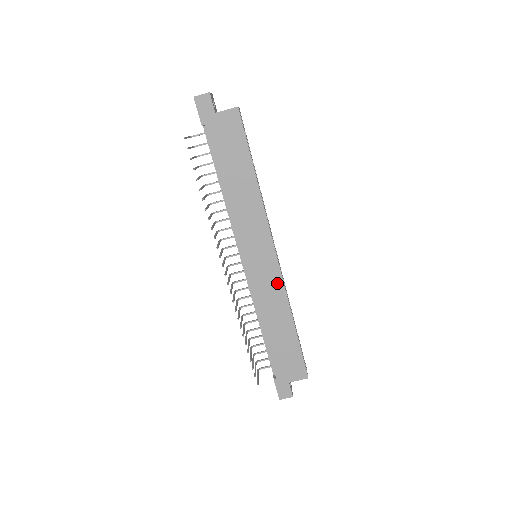
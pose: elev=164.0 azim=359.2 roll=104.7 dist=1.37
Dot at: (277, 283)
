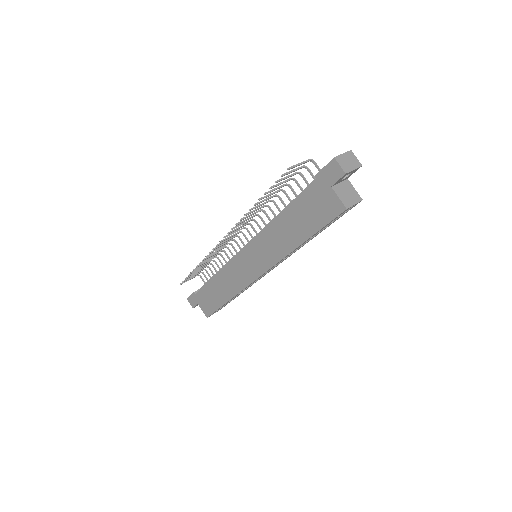
Dot at: (243, 282)
